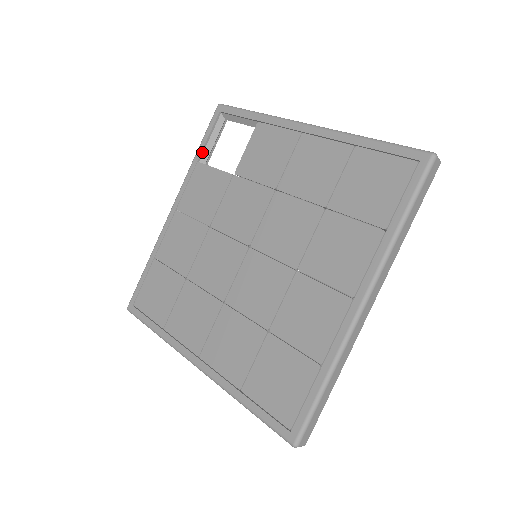
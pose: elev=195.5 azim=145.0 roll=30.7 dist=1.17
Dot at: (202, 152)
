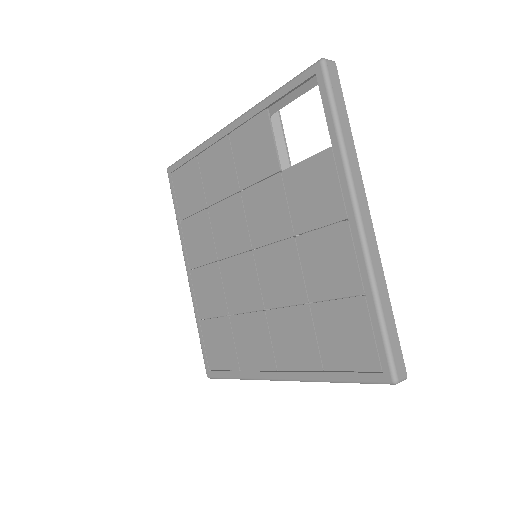
Dot at: (276, 101)
